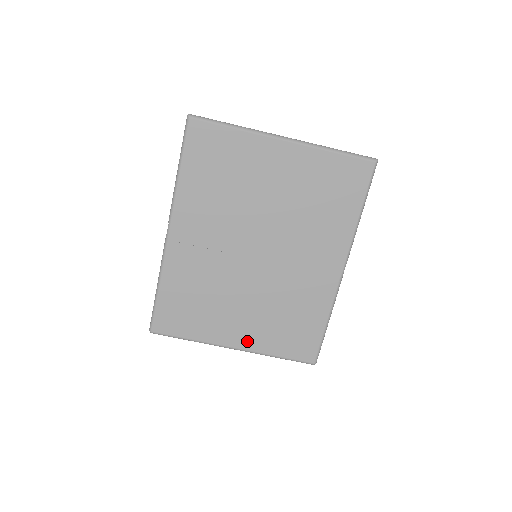
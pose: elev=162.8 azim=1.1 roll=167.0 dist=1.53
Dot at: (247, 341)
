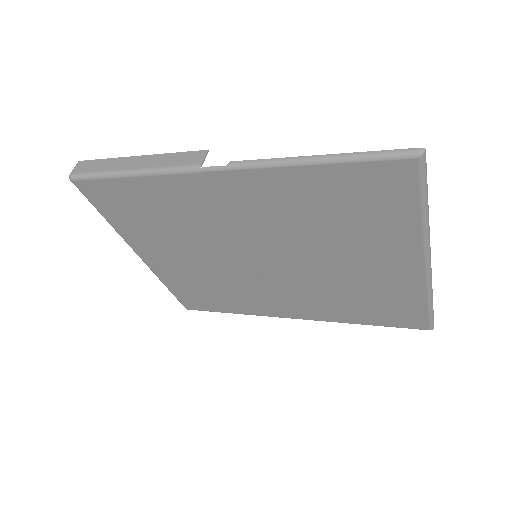
Dot at: (158, 265)
